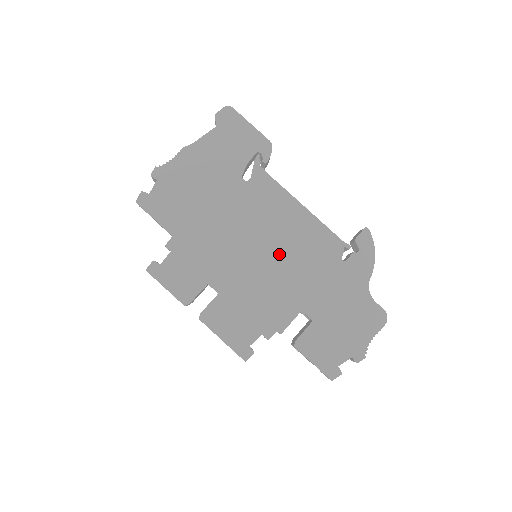
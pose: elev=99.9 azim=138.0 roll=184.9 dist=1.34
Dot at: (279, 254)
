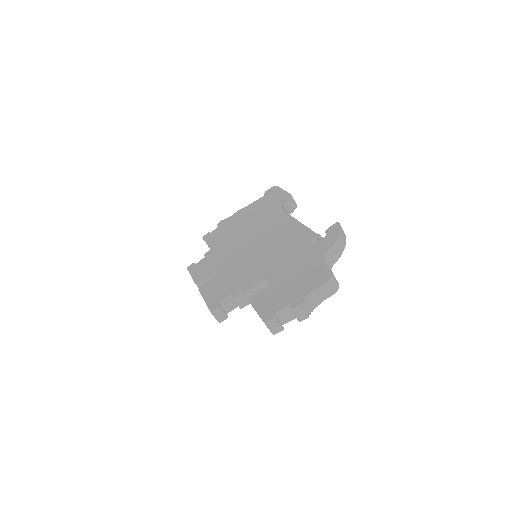
Dot at: (267, 248)
